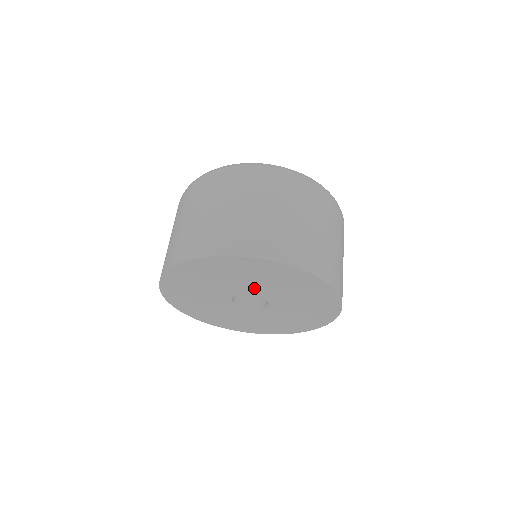
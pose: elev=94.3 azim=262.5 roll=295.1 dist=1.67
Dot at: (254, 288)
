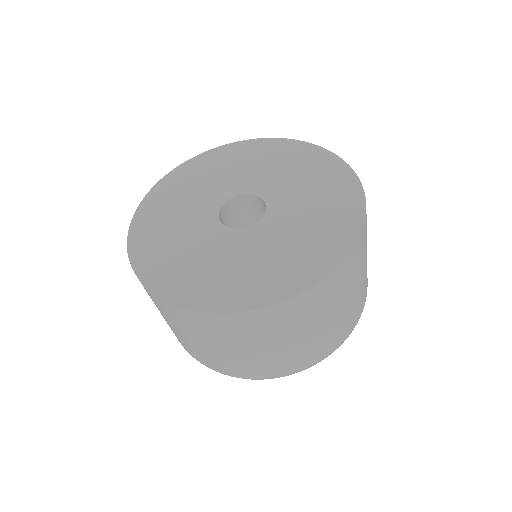
Dot at: (277, 189)
